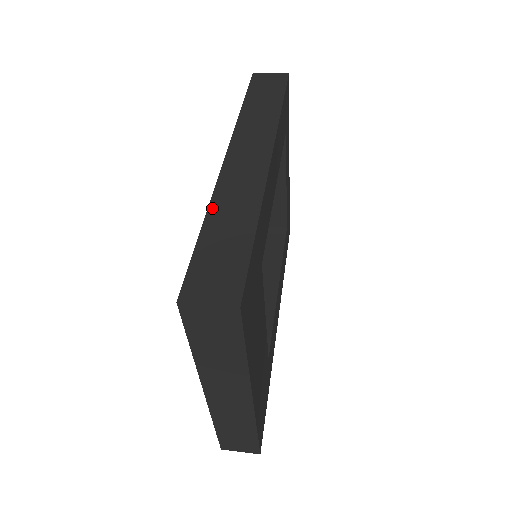
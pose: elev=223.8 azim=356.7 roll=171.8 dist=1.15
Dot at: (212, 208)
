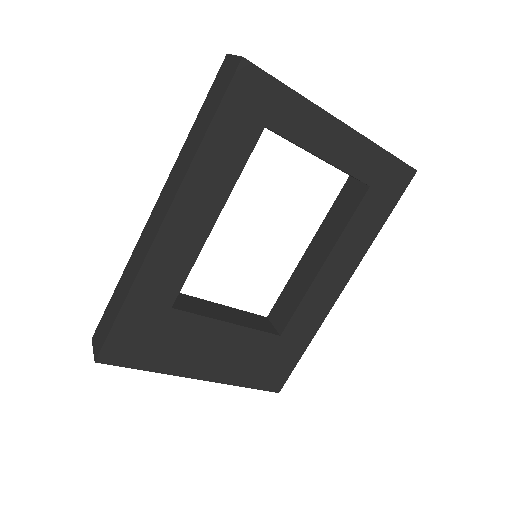
Dot at: (125, 270)
